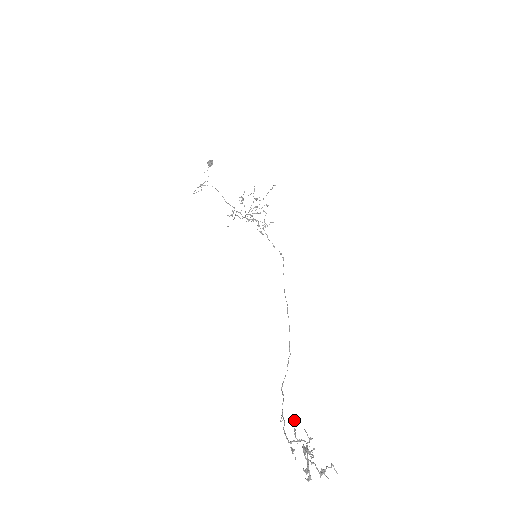
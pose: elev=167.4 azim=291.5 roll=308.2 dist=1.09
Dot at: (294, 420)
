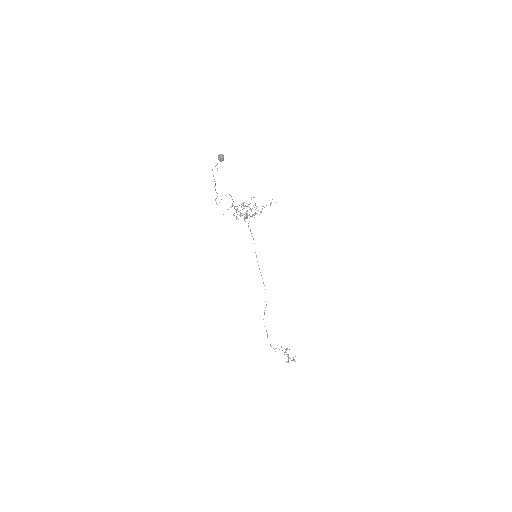
Dot at: (287, 348)
